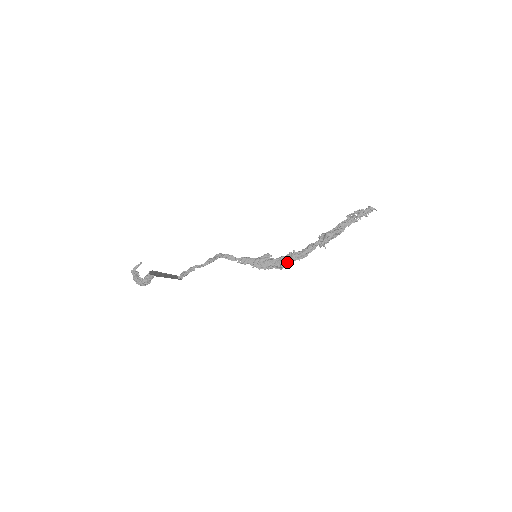
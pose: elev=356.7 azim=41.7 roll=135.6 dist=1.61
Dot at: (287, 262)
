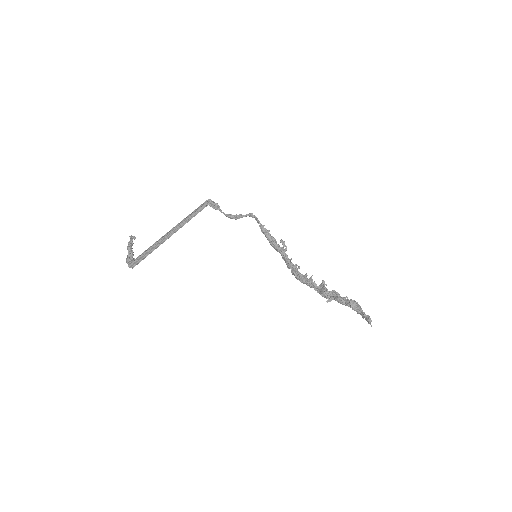
Dot at: (290, 267)
